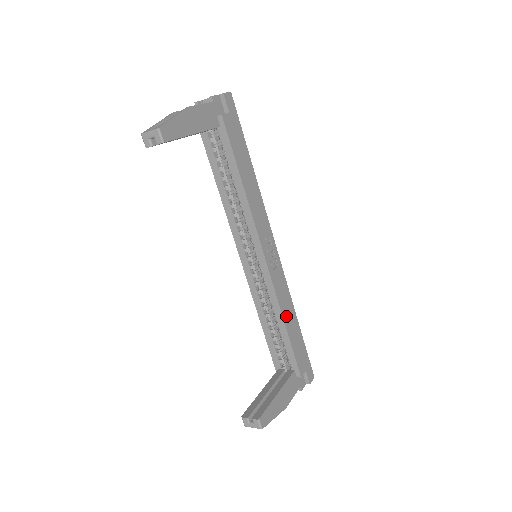
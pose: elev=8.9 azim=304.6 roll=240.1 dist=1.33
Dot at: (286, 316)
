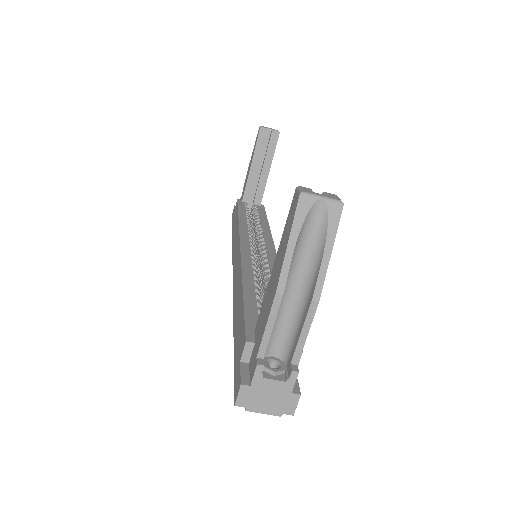
Dot at: occluded
